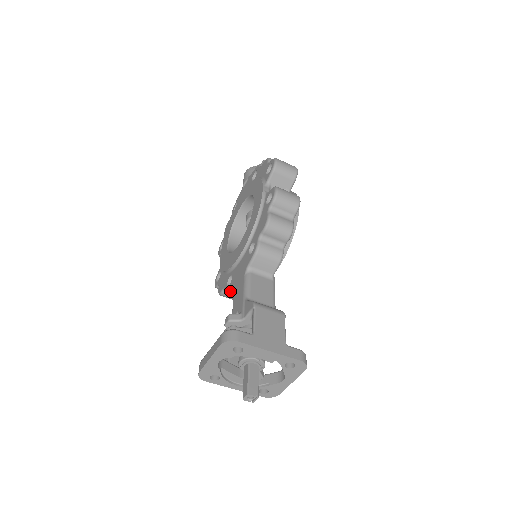
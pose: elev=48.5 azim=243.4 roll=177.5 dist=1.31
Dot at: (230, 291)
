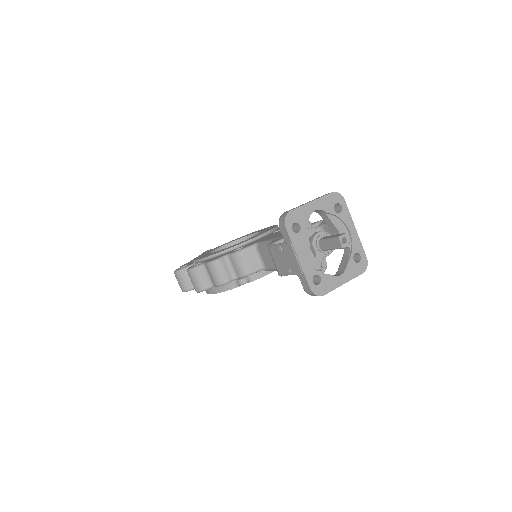
Dot at: (248, 247)
